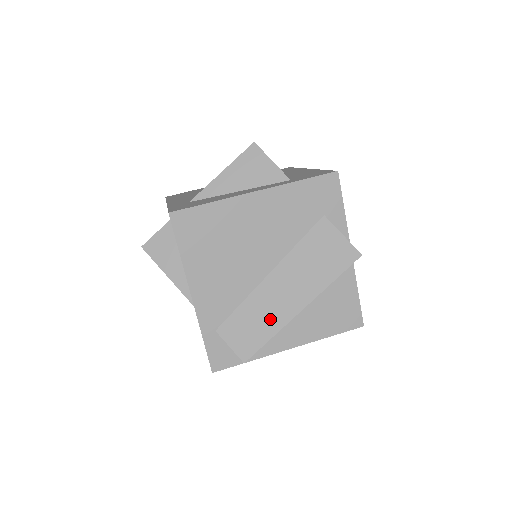
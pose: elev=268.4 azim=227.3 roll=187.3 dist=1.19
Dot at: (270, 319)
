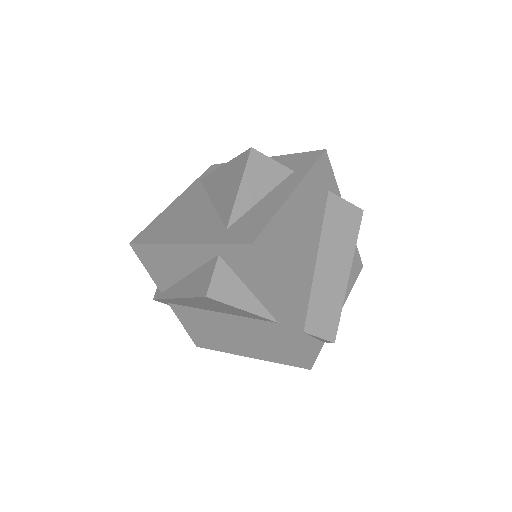
Dot at: (334, 296)
